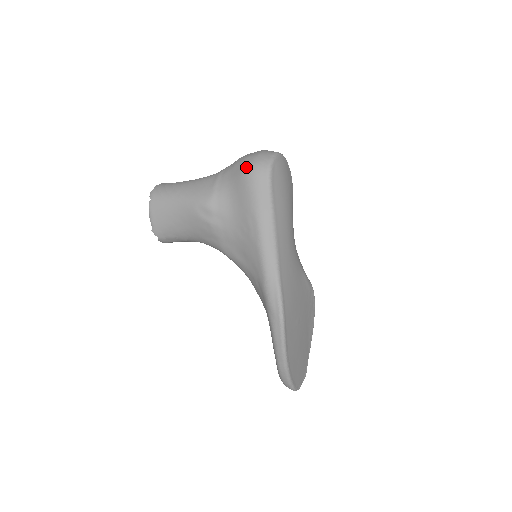
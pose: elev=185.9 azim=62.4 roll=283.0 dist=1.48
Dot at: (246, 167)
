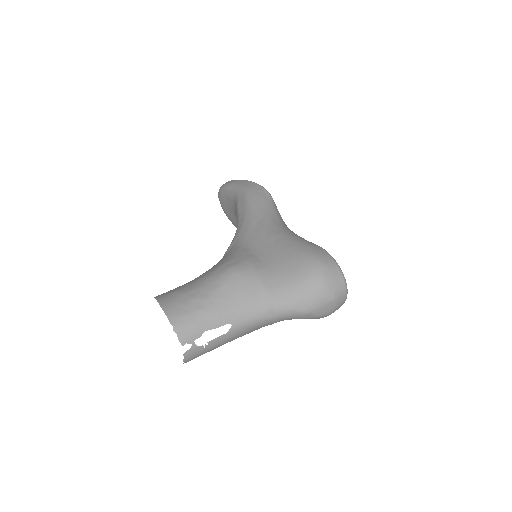
Dot at: occluded
